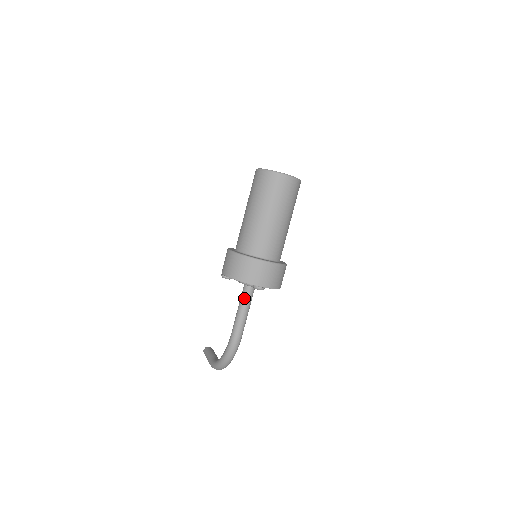
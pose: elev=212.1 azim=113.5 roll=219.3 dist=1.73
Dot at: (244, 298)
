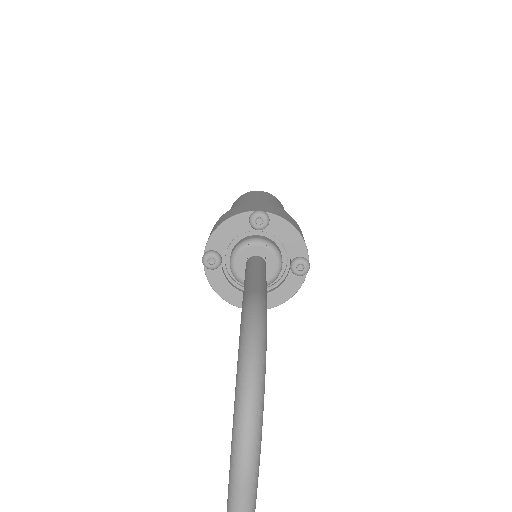
Dot at: (249, 266)
